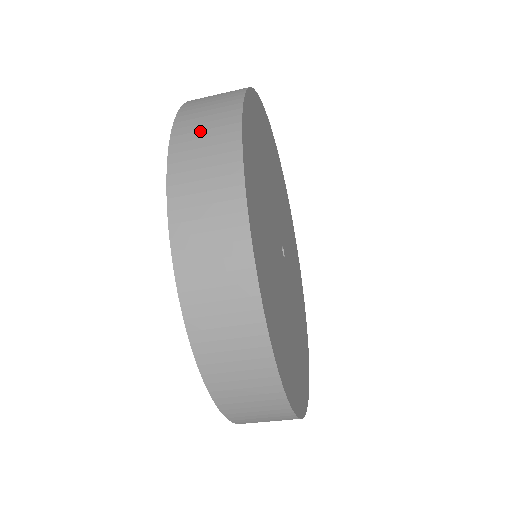
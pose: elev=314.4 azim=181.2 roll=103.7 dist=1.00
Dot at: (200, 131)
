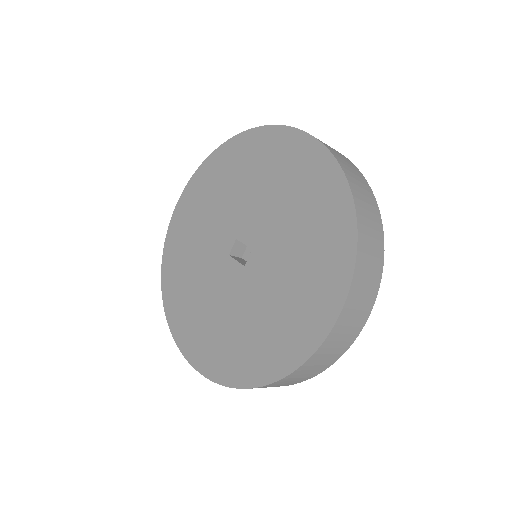
Dot at: occluded
